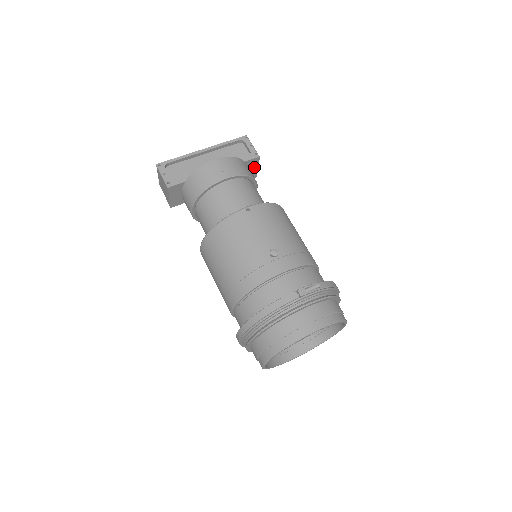
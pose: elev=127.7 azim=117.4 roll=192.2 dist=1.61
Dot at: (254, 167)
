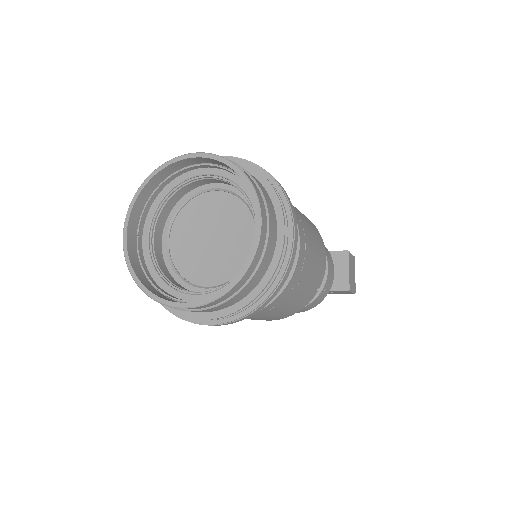
Dot at: (344, 268)
